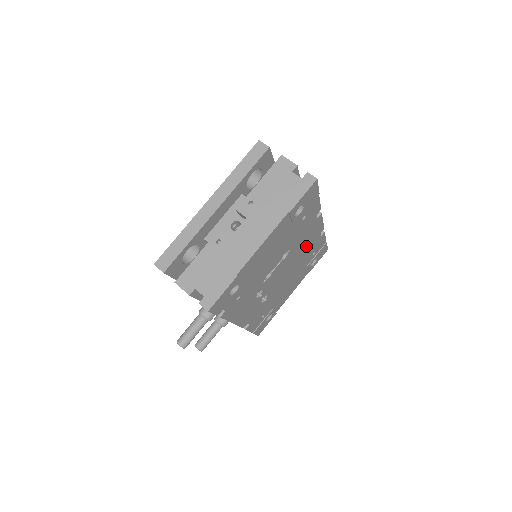
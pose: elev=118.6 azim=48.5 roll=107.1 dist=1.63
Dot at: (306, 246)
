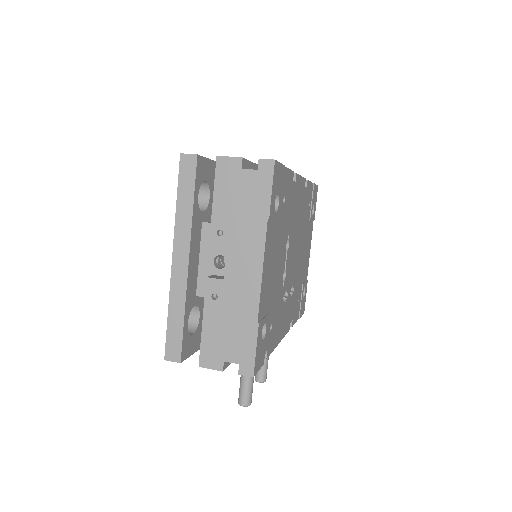
Dot at: (299, 211)
